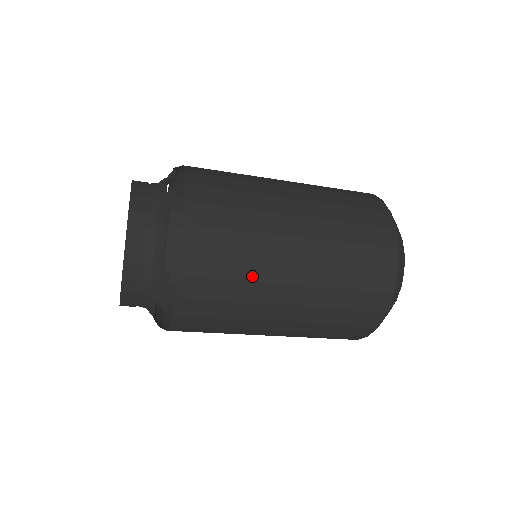
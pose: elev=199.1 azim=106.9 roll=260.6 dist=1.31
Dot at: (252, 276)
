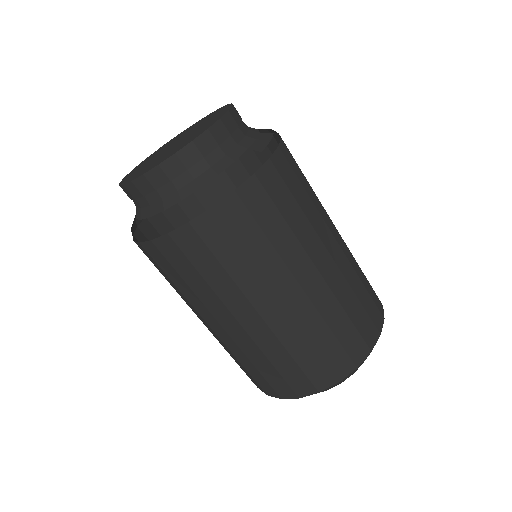
Dot at: occluded
